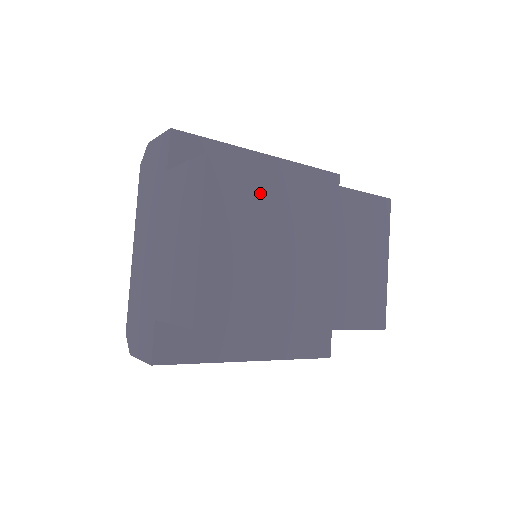
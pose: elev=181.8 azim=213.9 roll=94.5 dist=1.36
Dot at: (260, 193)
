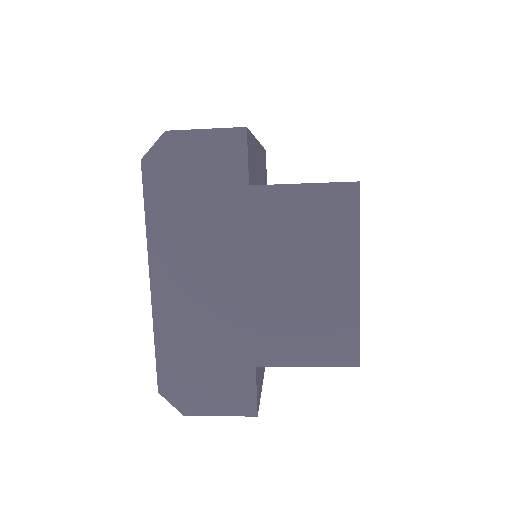
Dot at: occluded
